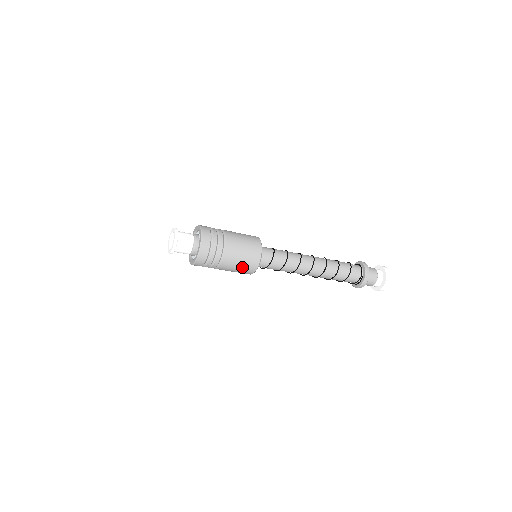
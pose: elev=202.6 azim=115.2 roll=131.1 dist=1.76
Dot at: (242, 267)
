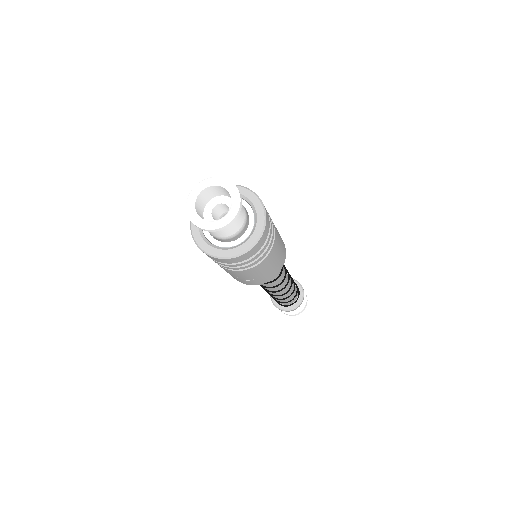
Dot at: (230, 274)
